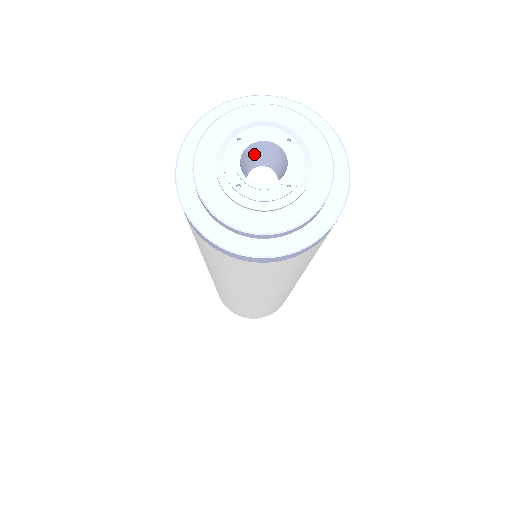
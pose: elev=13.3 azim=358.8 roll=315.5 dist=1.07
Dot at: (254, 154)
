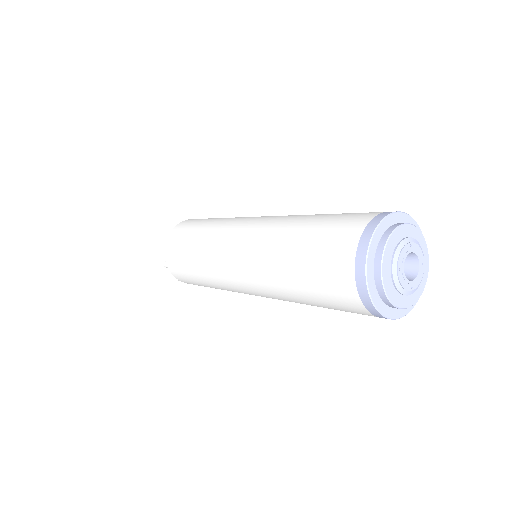
Dot at: occluded
